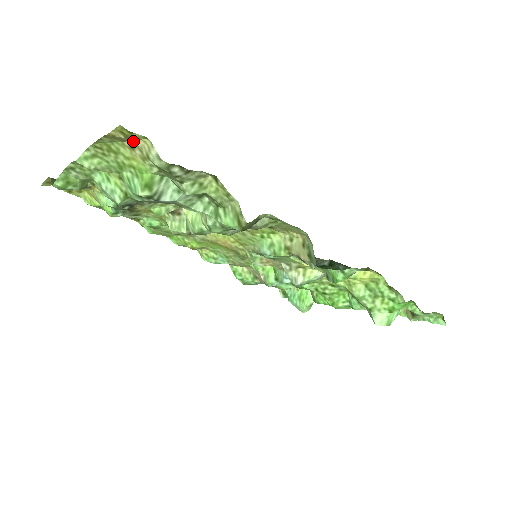
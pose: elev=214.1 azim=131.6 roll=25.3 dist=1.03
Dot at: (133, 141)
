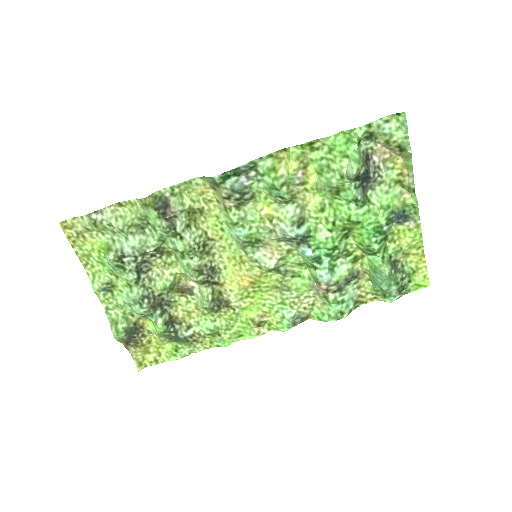
Dot at: (79, 232)
